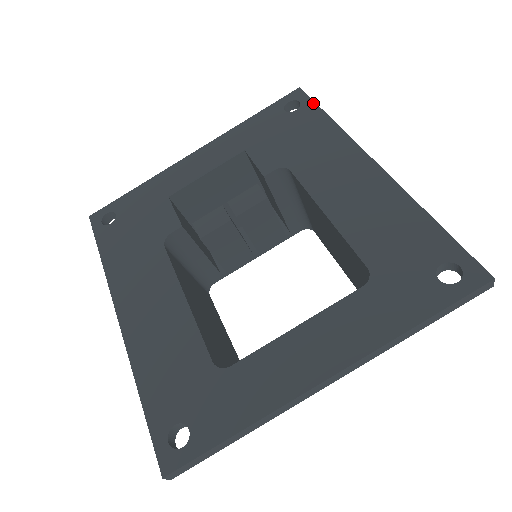
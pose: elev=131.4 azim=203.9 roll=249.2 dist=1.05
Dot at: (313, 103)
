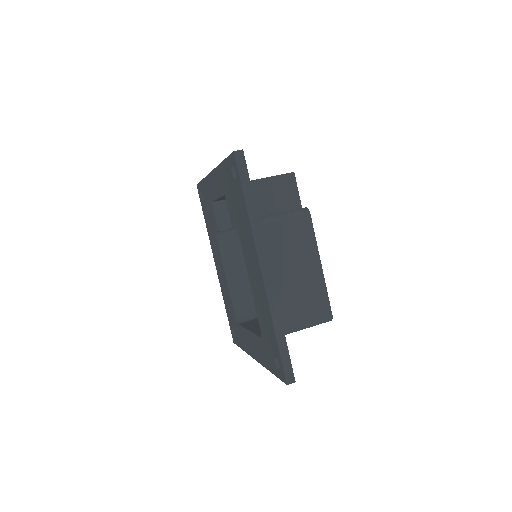
Dot at: (239, 180)
